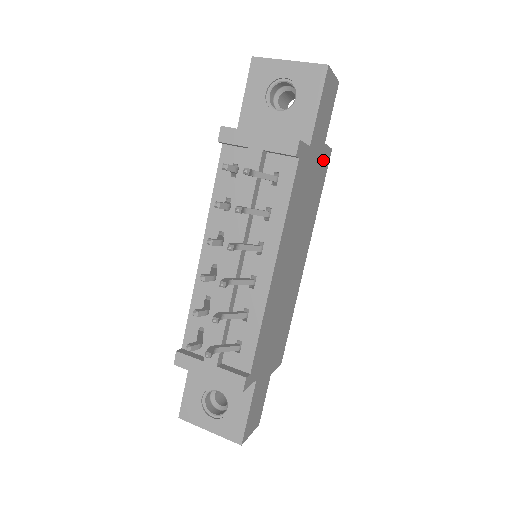
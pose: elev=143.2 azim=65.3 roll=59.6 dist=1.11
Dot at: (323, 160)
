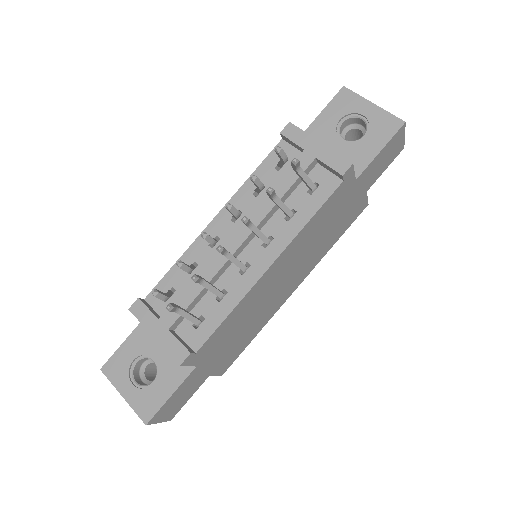
Dot at: (357, 206)
